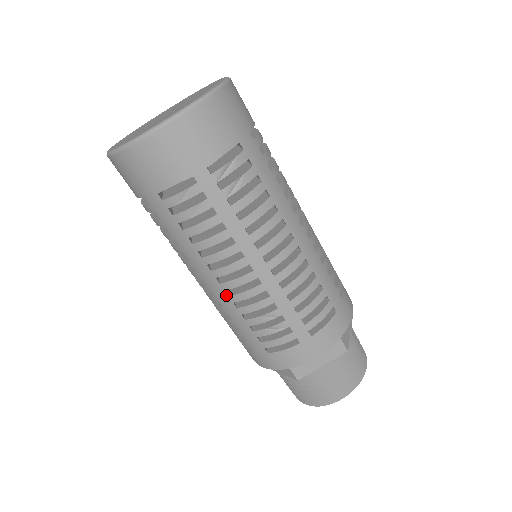
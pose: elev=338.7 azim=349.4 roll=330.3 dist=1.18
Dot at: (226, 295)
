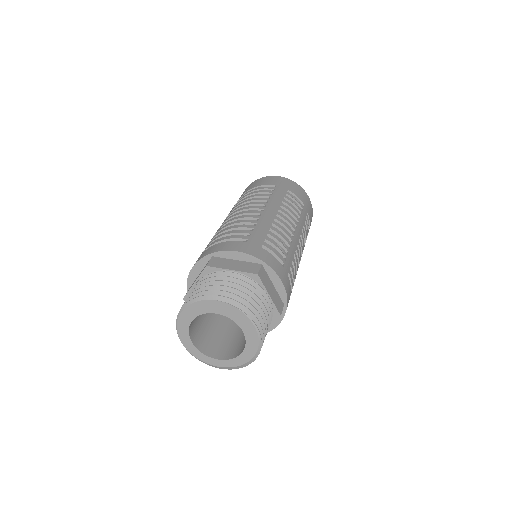
Dot at: (273, 220)
